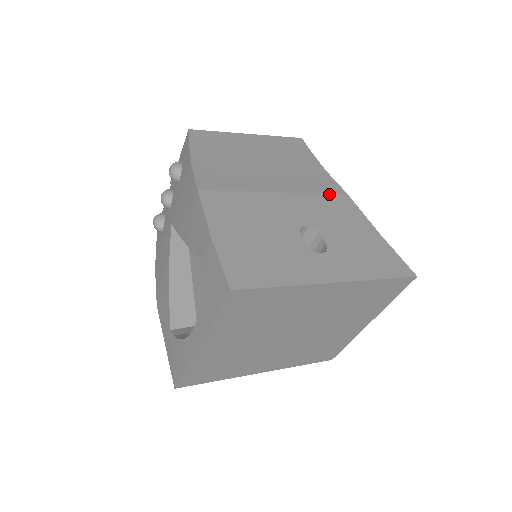
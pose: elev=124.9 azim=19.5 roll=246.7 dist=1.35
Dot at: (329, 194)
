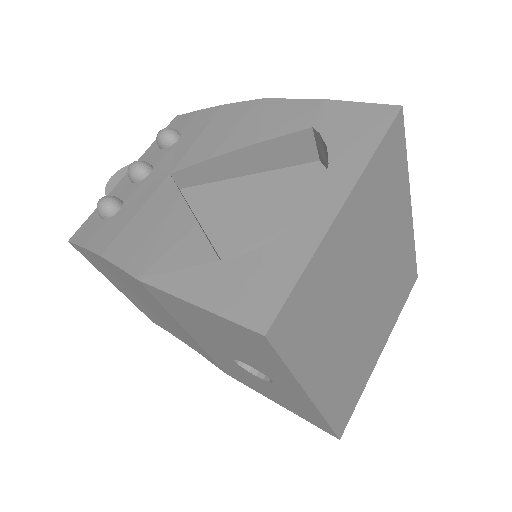
Dot at: occluded
